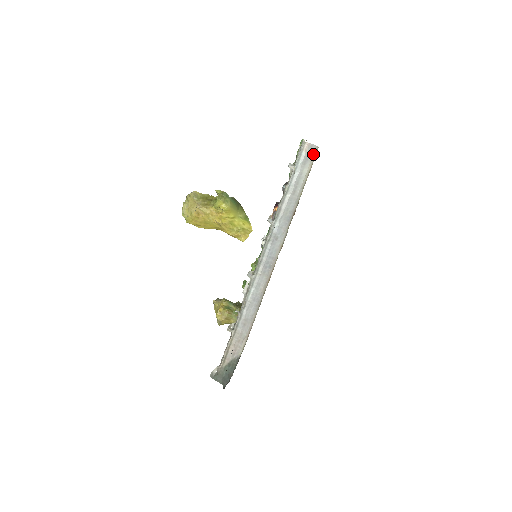
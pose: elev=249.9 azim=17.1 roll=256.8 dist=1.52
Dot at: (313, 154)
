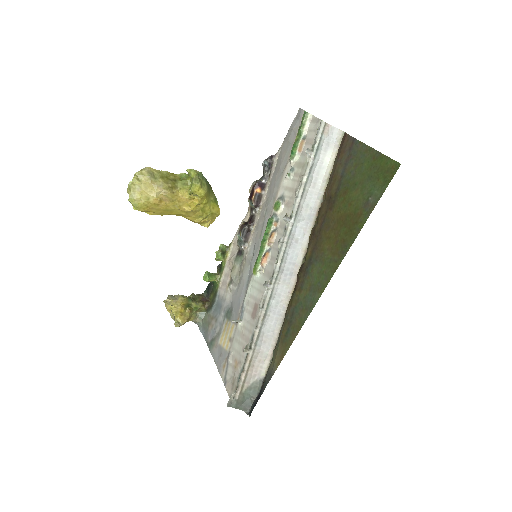
Dot at: (336, 140)
